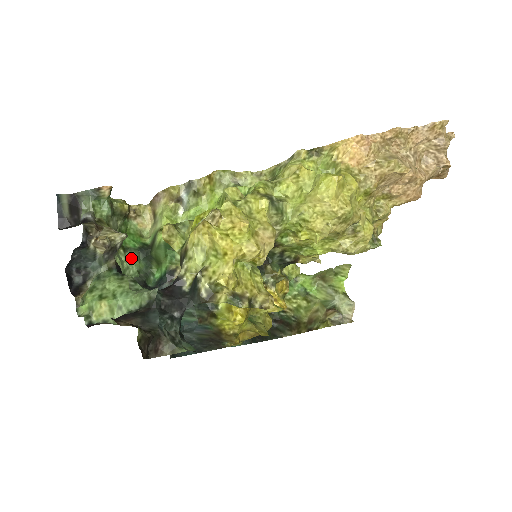
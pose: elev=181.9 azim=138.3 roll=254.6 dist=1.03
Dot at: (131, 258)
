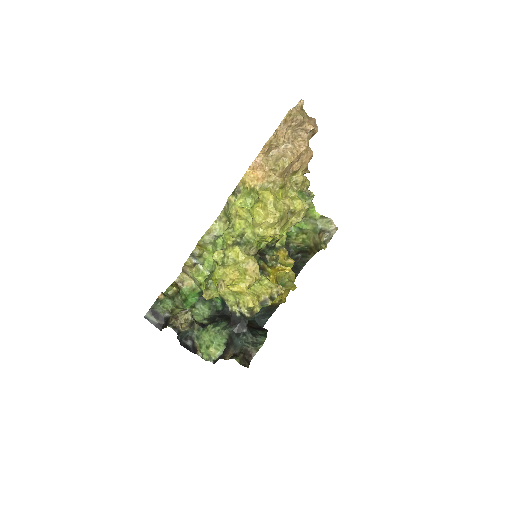
Dot at: (200, 307)
